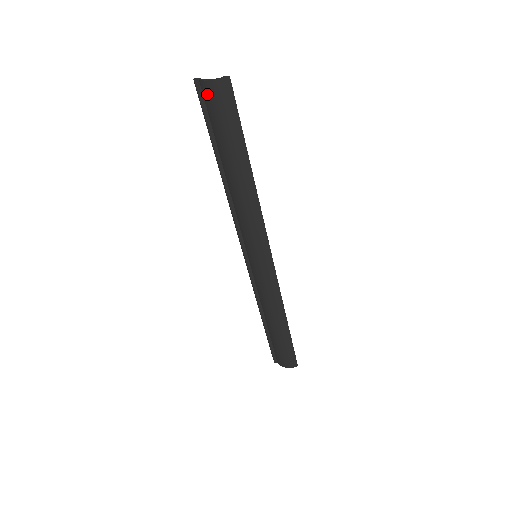
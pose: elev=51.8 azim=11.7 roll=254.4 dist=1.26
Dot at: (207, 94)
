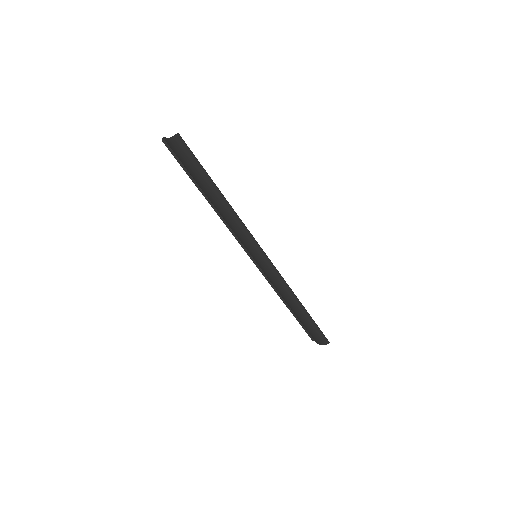
Dot at: (171, 148)
